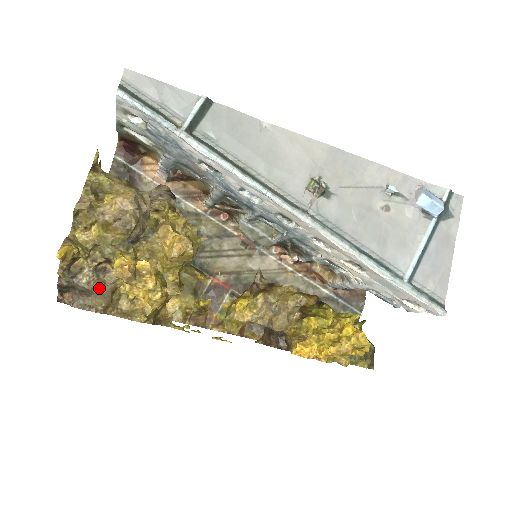
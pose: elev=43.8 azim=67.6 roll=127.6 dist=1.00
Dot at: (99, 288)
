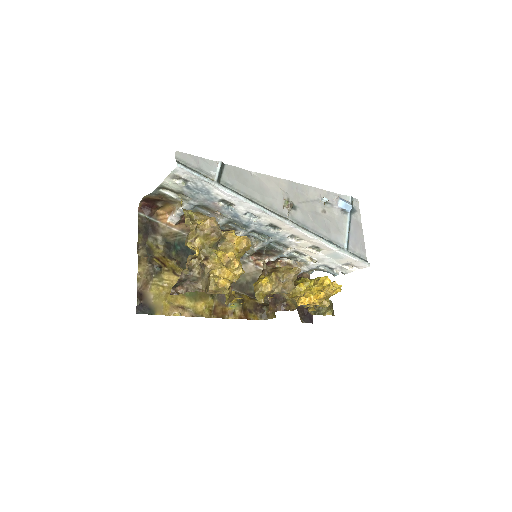
Dot at: (203, 276)
